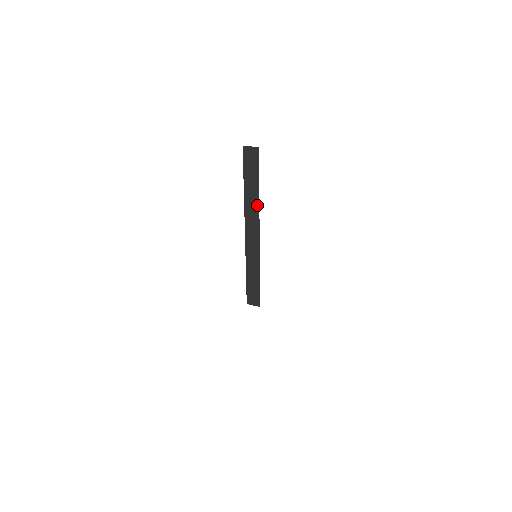
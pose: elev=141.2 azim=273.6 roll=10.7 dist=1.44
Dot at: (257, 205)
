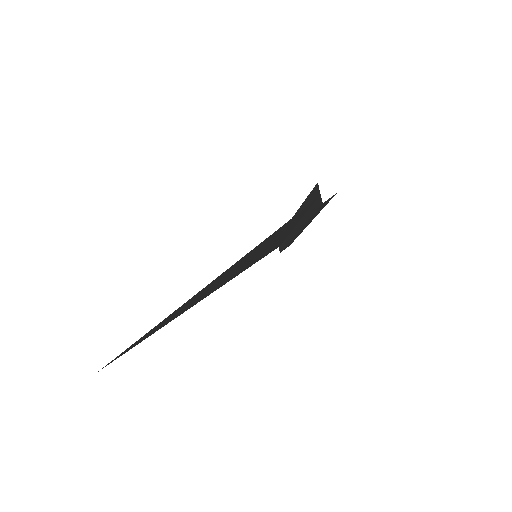
Dot at: (304, 222)
